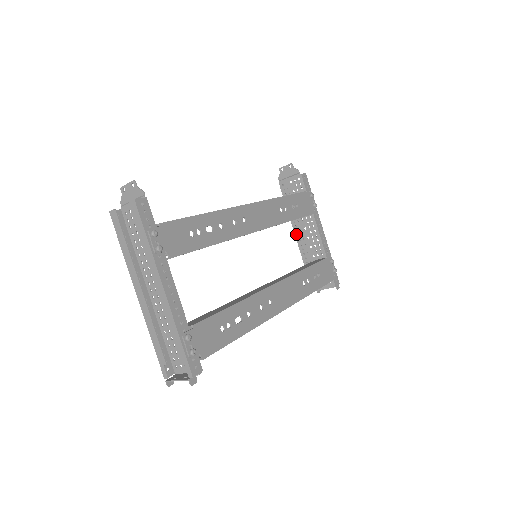
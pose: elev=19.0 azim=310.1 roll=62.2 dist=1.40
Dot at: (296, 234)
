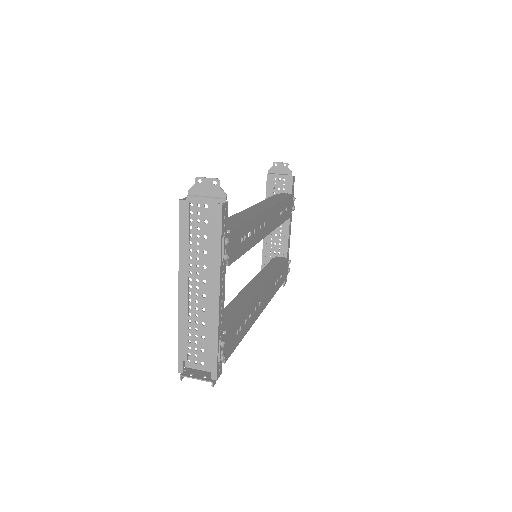
Dot at: occluded
